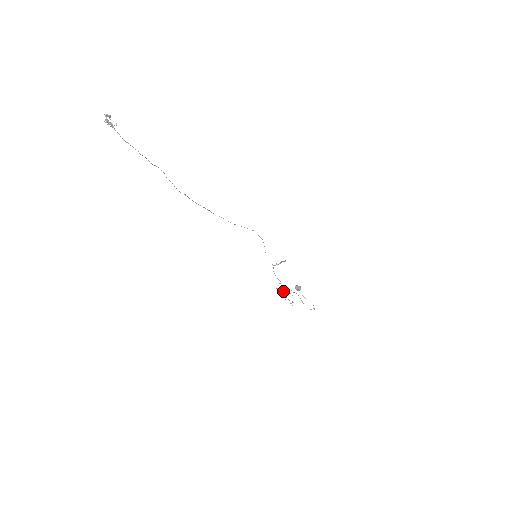
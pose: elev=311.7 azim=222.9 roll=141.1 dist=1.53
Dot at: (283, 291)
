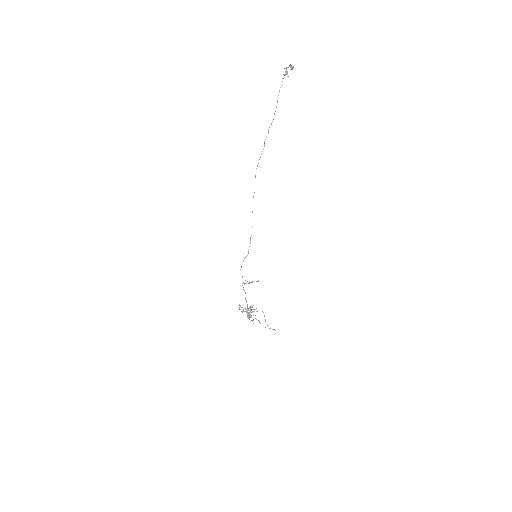
Dot at: (245, 308)
